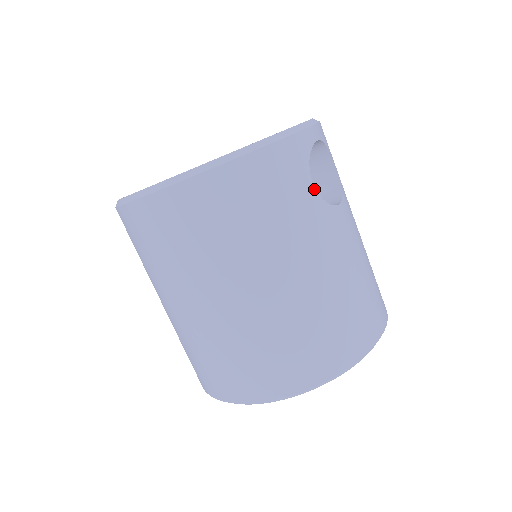
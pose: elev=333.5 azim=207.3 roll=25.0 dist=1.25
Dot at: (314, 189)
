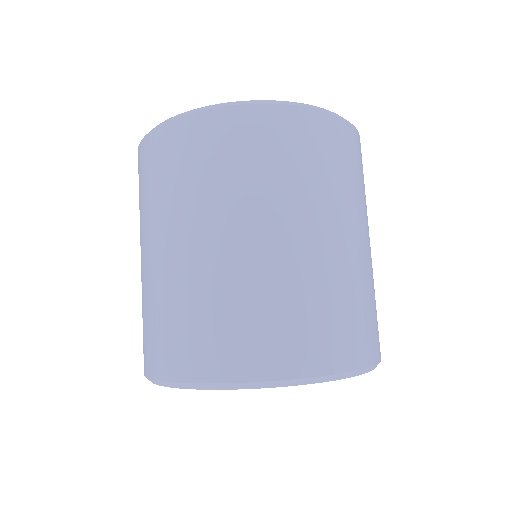
Dot at: occluded
